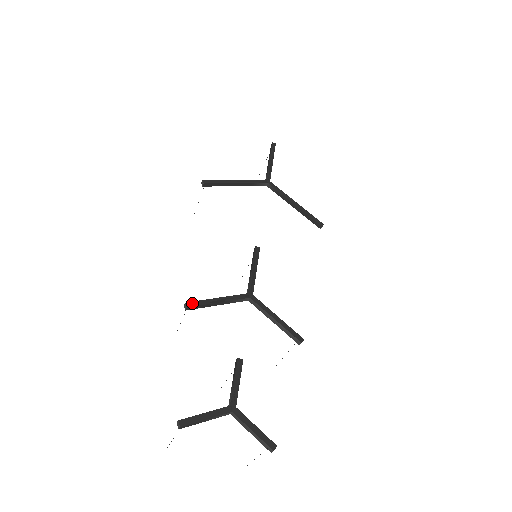
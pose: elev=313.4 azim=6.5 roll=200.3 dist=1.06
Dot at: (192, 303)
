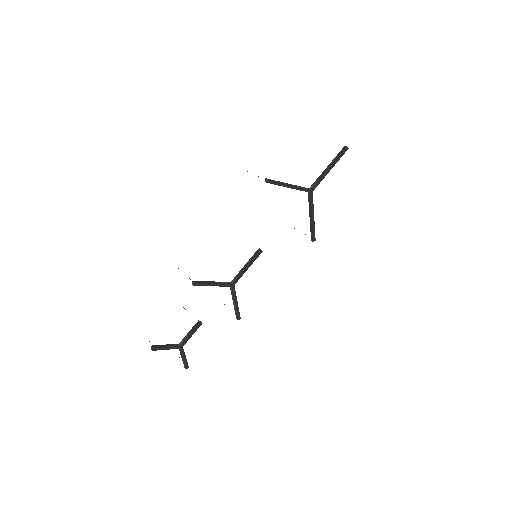
Dot at: (198, 284)
